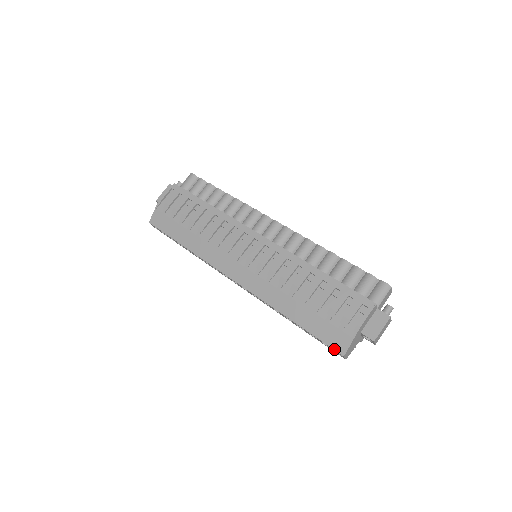
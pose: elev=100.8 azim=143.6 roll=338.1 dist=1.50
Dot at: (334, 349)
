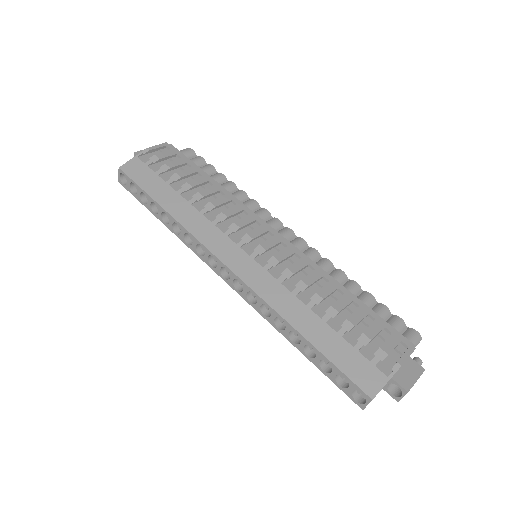
Dot at: (360, 387)
